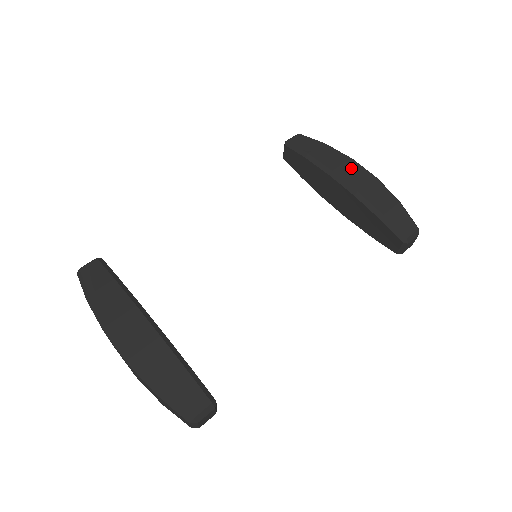
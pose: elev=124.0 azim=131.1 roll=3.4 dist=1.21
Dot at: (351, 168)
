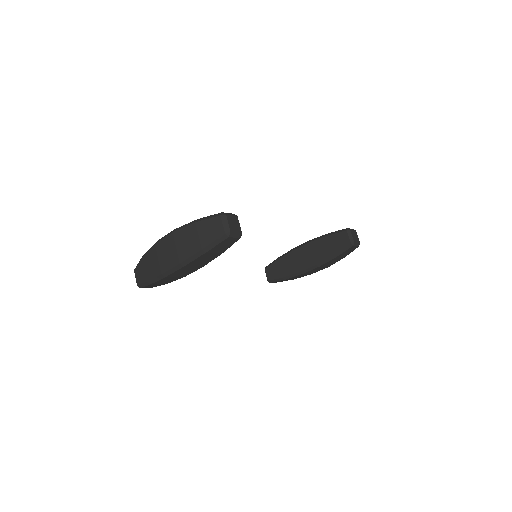
Dot at: occluded
